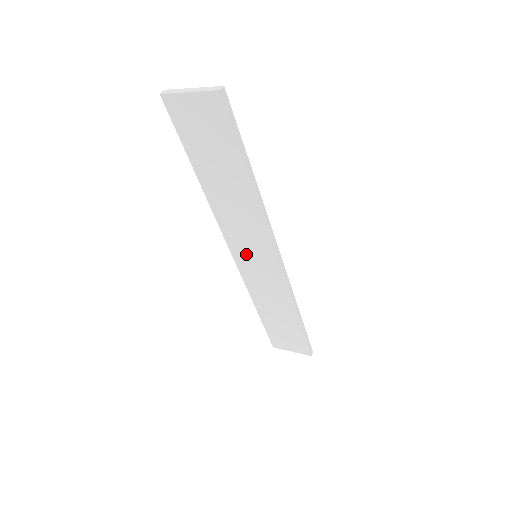
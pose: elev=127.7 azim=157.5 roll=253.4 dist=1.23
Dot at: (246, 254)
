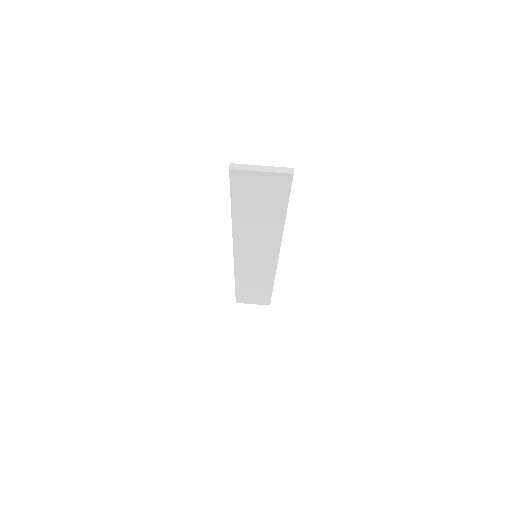
Dot at: (249, 256)
